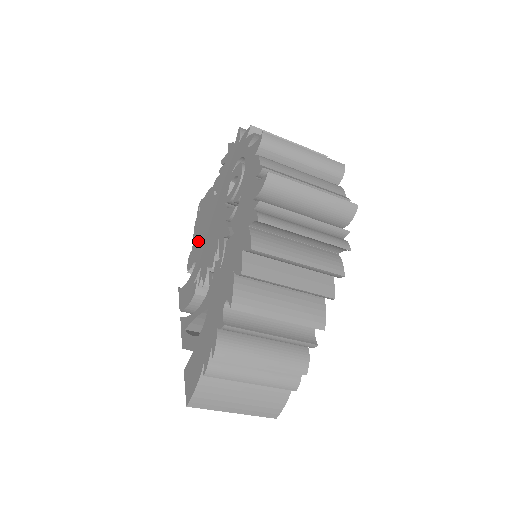
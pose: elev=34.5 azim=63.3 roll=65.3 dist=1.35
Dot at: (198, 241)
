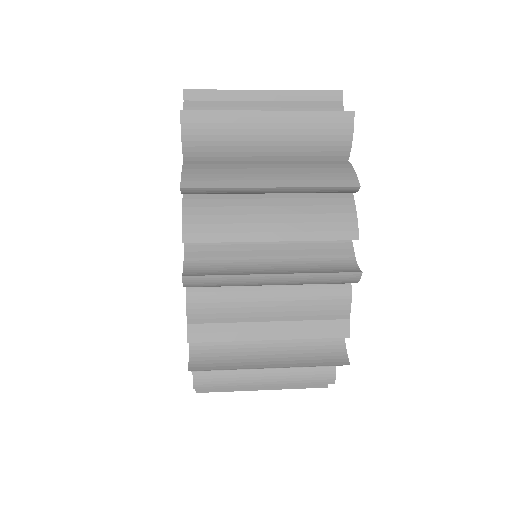
Dot at: occluded
